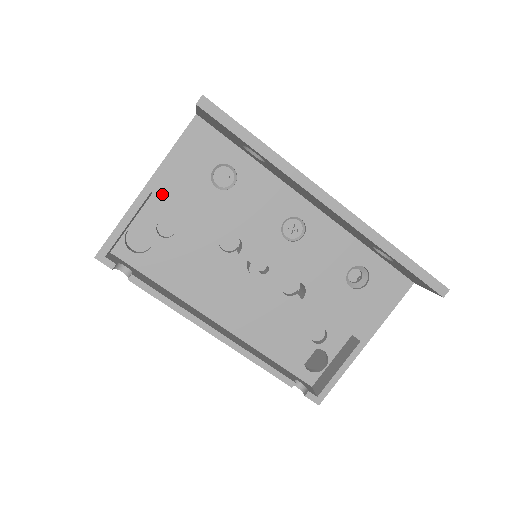
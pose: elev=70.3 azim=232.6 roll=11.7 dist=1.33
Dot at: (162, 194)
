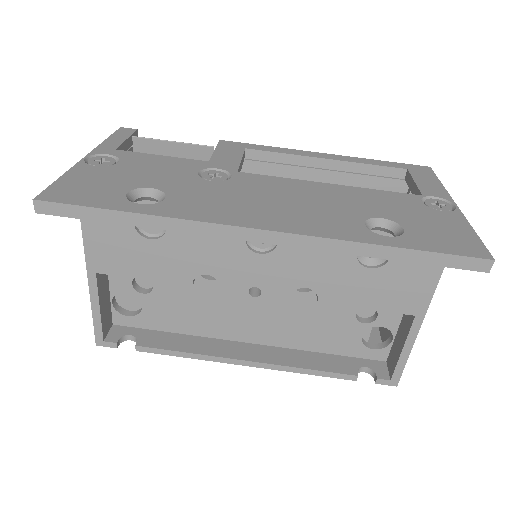
Dot at: (106, 270)
